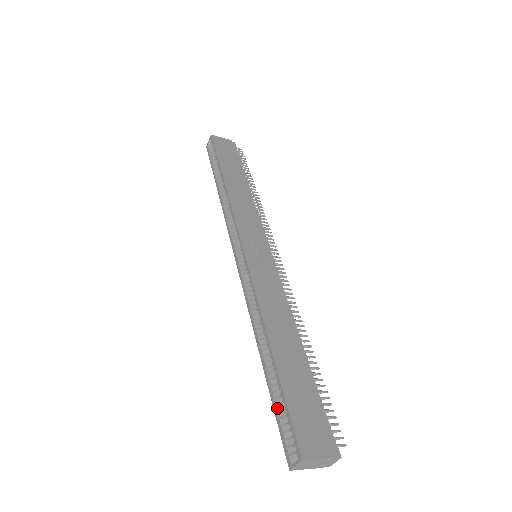
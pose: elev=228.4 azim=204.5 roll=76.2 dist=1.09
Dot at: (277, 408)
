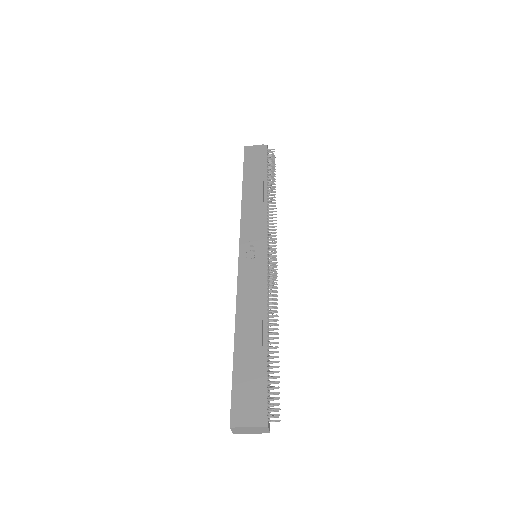
Dot at: occluded
